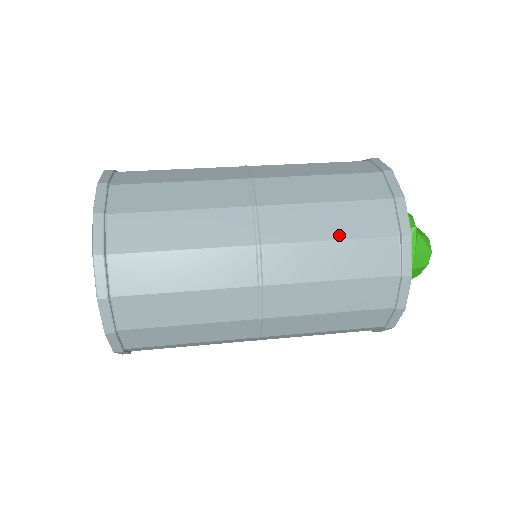
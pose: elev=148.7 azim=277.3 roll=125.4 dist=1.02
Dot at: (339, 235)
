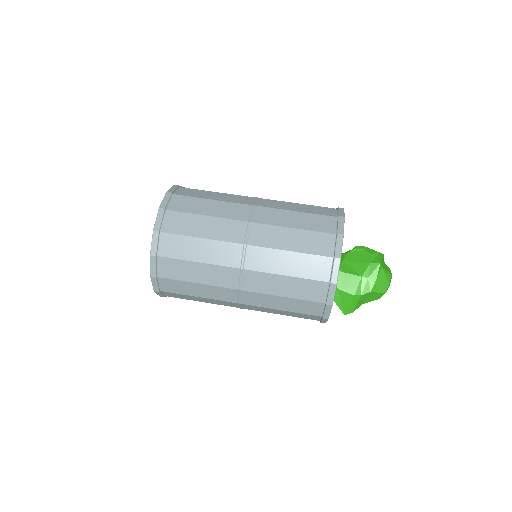
Dot at: (295, 249)
